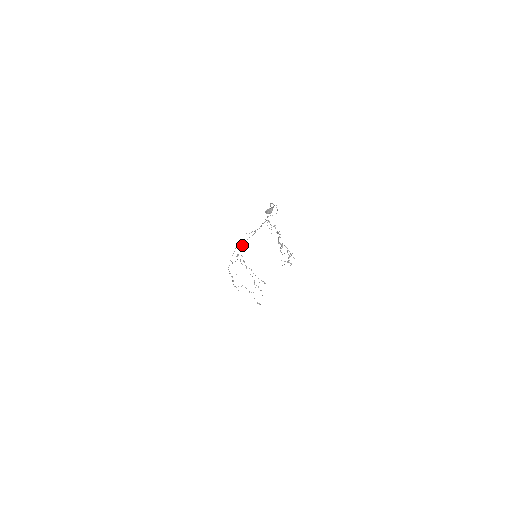
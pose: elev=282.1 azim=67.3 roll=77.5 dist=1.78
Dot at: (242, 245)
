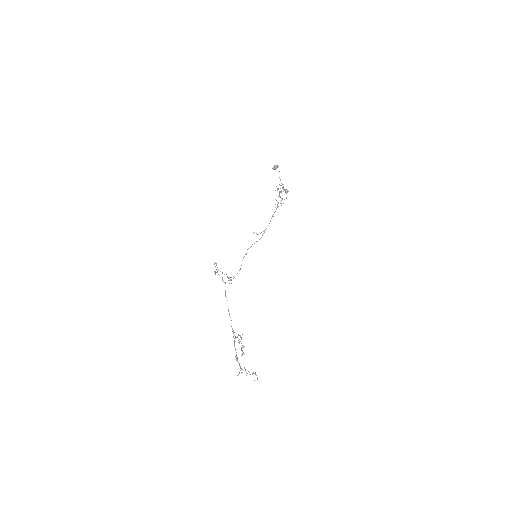
Dot at: (246, 253)
